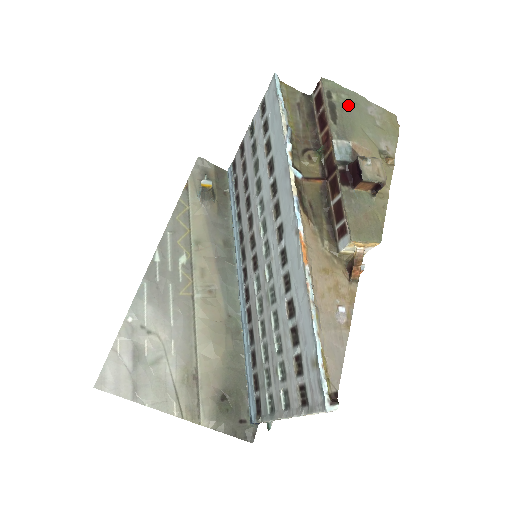
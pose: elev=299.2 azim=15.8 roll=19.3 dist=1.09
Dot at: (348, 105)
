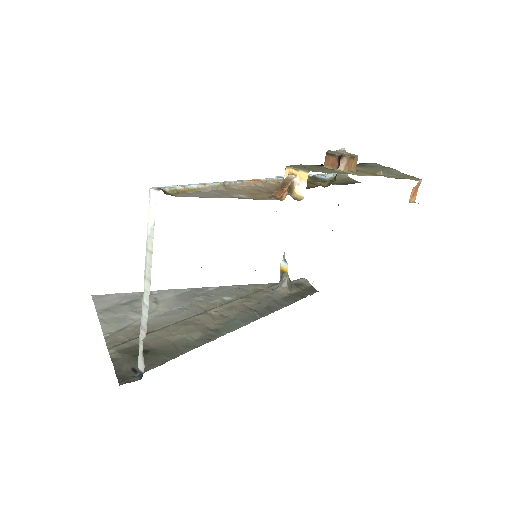
Dot at: (376, 166)
